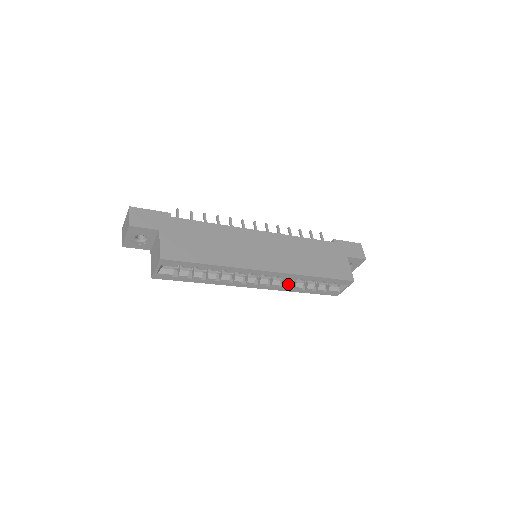
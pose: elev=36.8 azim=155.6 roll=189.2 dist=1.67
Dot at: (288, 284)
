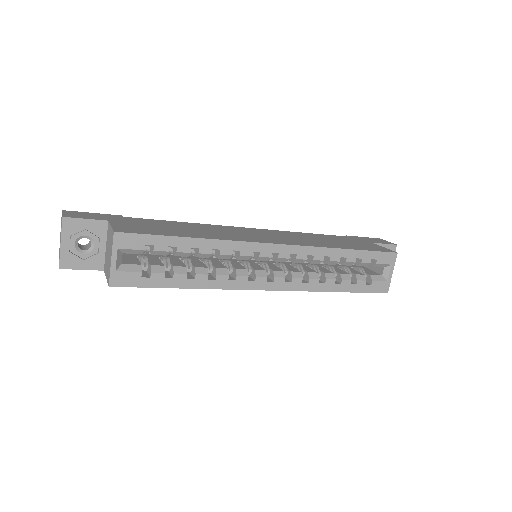
Dot at: (314, 276)
